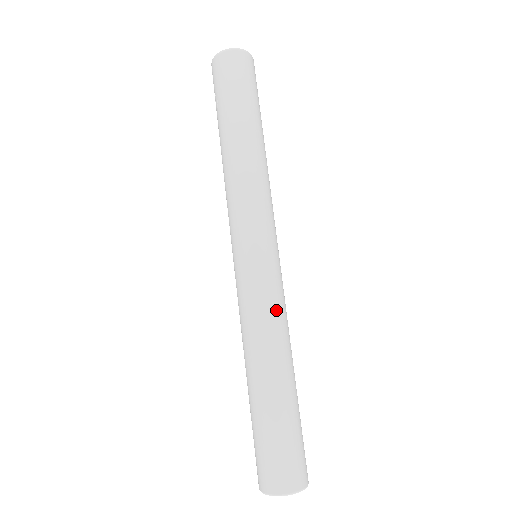
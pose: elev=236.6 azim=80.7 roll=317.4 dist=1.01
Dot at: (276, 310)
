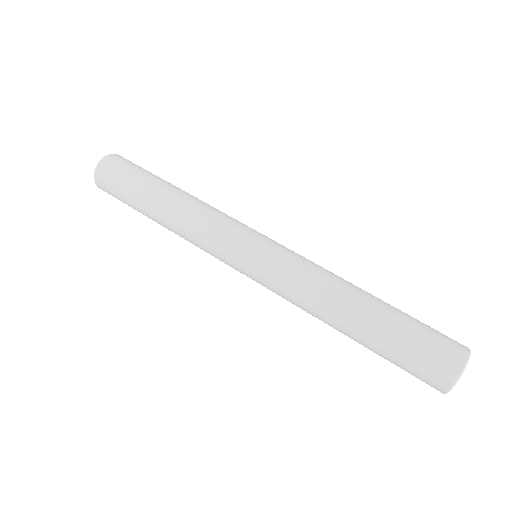
Dot at: (310, 264)
